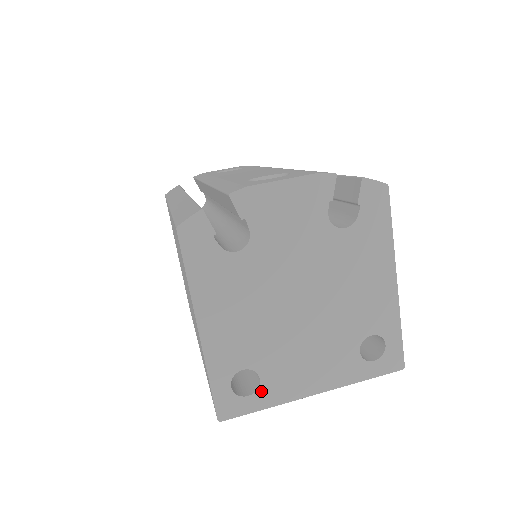
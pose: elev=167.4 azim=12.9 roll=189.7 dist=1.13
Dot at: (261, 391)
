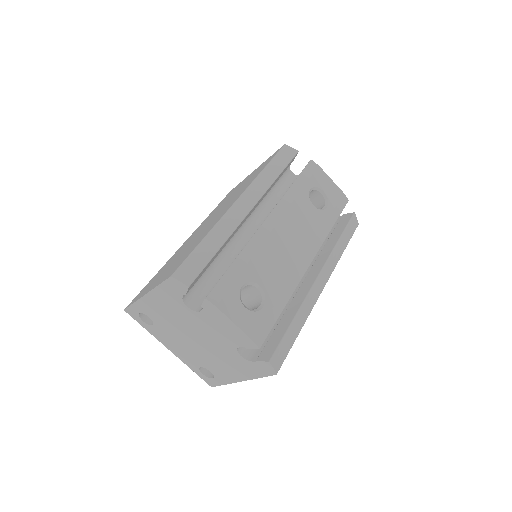
Dot at: (150, 326)
